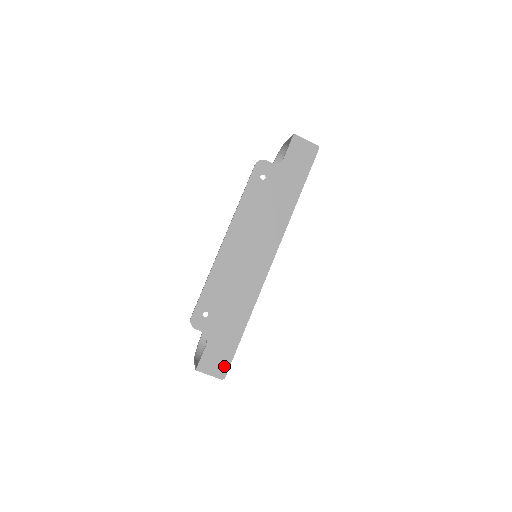
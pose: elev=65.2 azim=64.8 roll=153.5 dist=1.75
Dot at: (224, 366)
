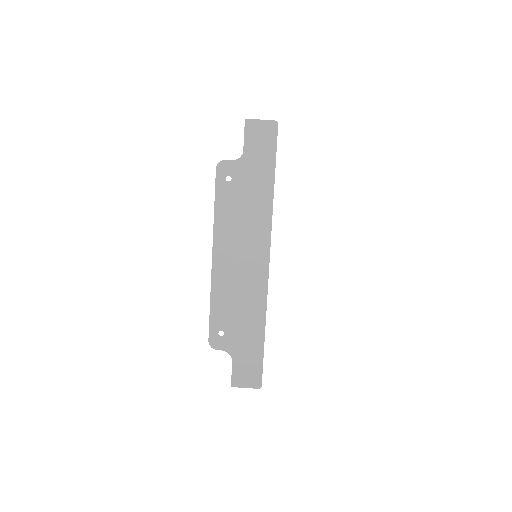
Dot at: (257, 376)
